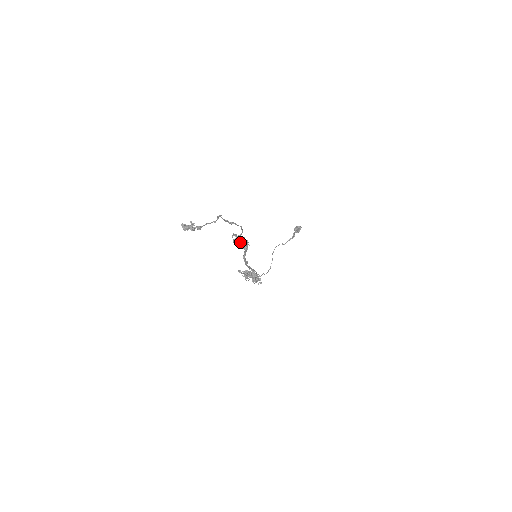
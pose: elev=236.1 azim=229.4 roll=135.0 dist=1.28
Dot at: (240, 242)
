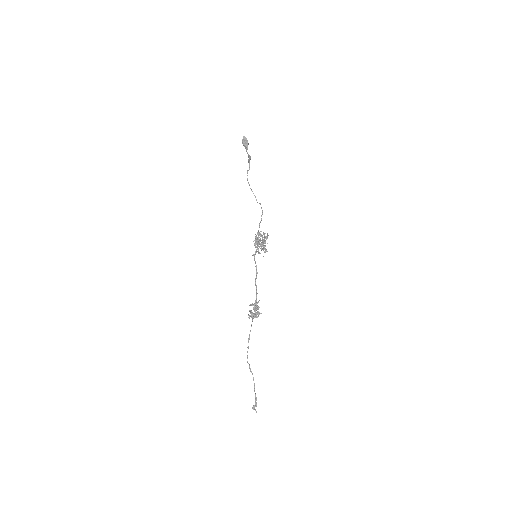
Dot at: occluded
